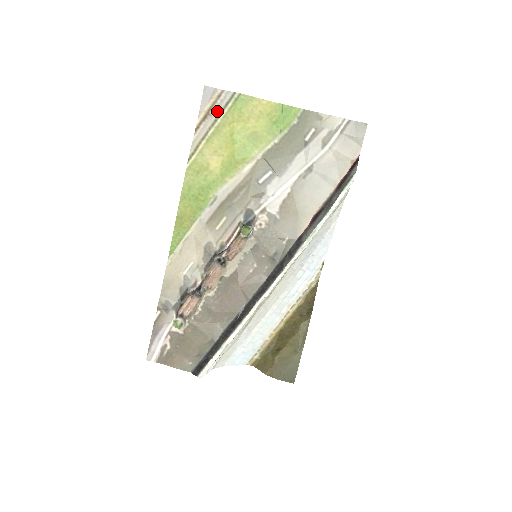
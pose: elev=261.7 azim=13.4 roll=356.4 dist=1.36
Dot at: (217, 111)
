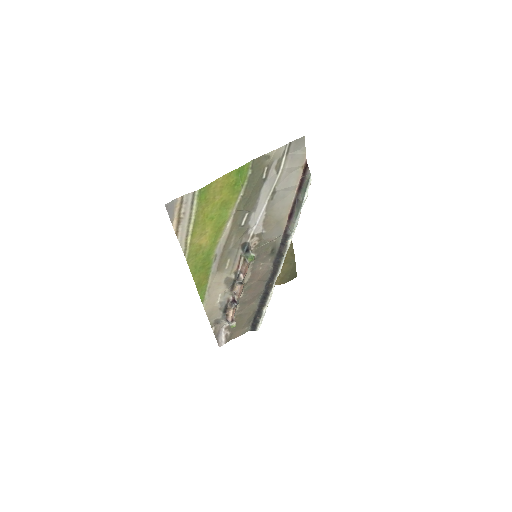
Dot at: (187, 212)
